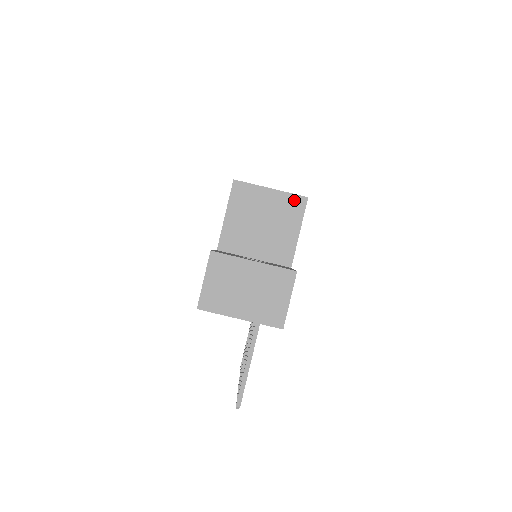
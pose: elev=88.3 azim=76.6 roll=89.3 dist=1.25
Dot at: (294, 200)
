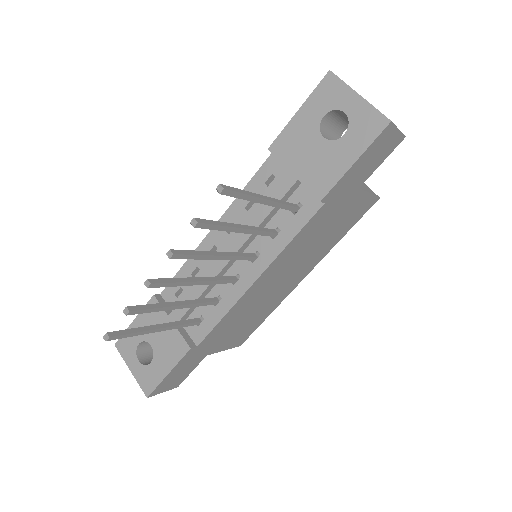
Dot at: (370, 189)
